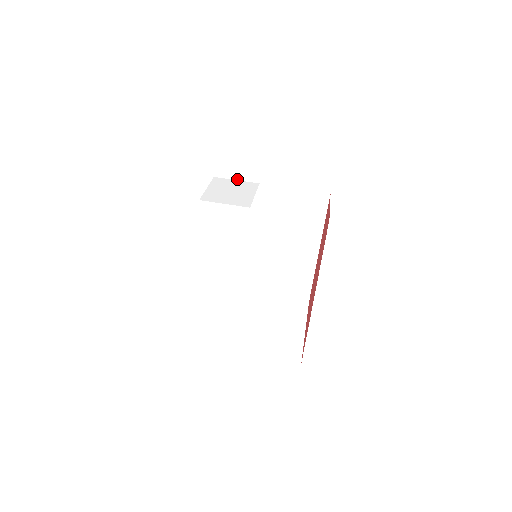
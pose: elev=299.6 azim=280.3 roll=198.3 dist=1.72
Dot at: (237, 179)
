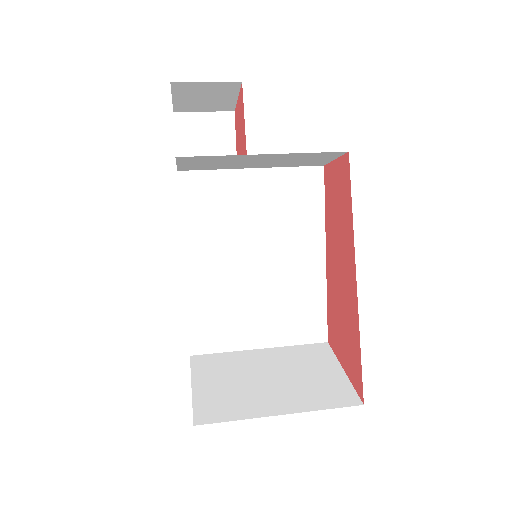
Dot at: occluded
